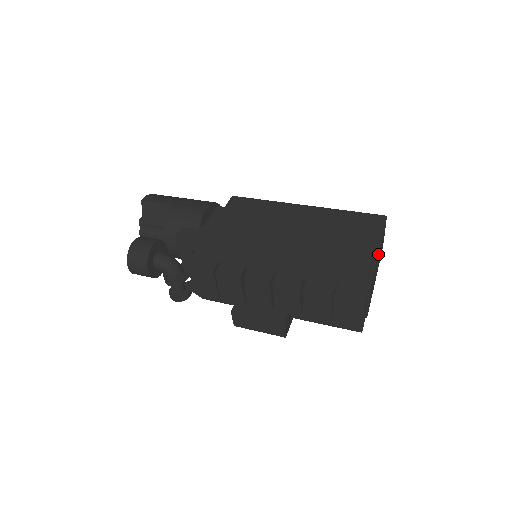
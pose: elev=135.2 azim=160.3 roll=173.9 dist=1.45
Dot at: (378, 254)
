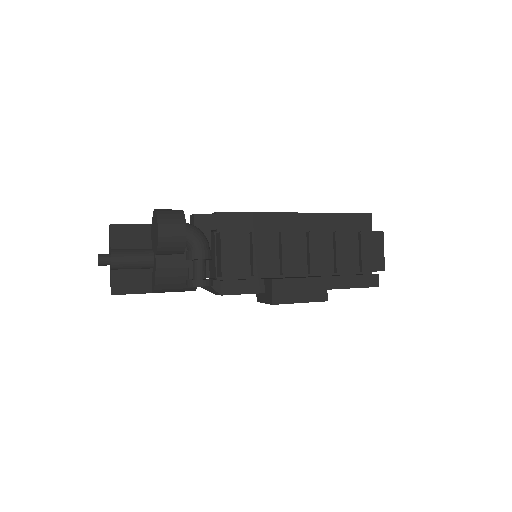
Dot at: occluded
